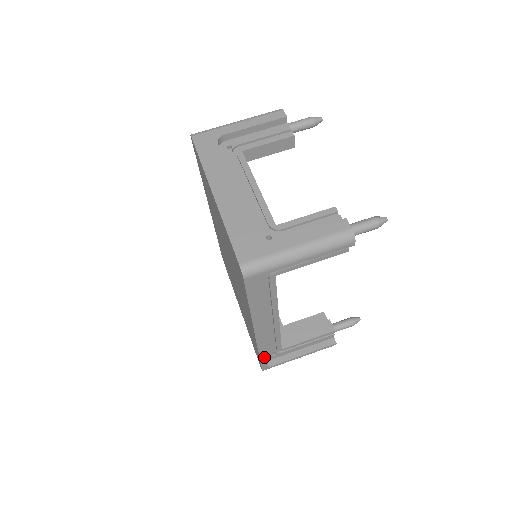
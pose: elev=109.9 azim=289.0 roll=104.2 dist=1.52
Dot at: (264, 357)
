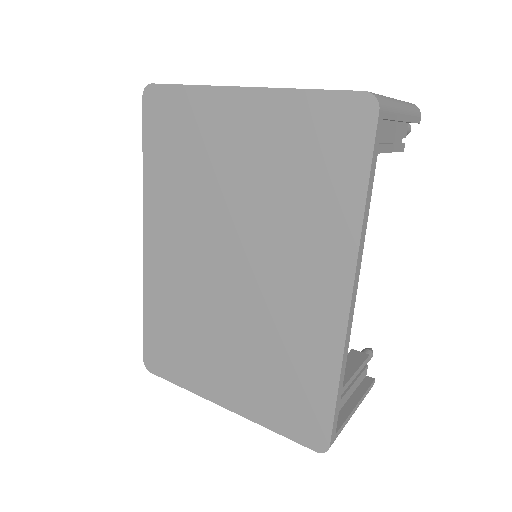
Dot at: (339, 392)
